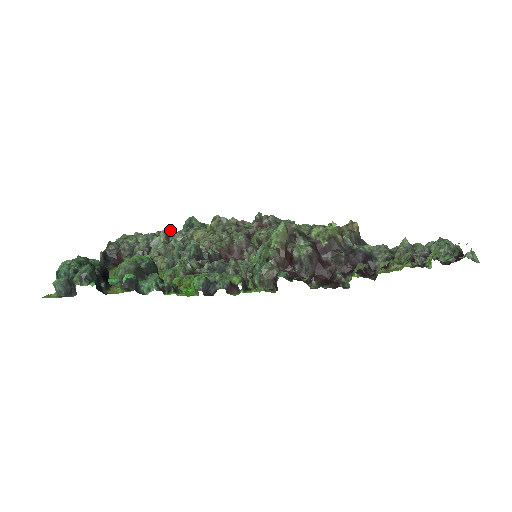
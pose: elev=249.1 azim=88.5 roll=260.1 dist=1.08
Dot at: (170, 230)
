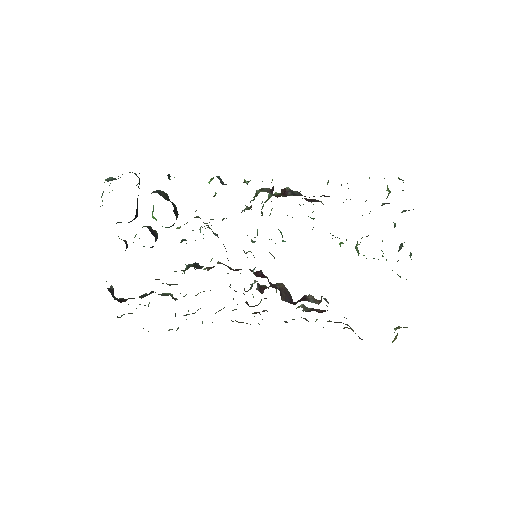
Dot at: occluded
